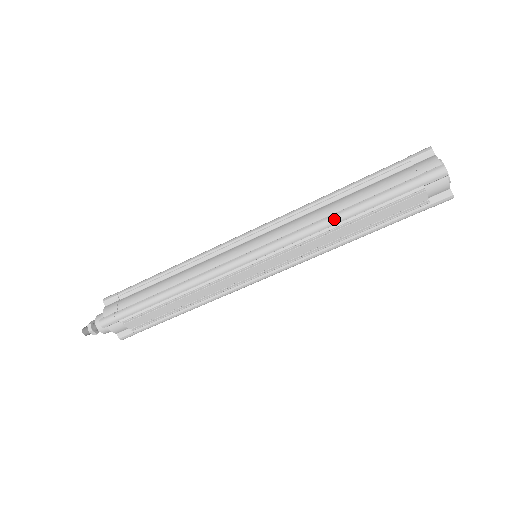
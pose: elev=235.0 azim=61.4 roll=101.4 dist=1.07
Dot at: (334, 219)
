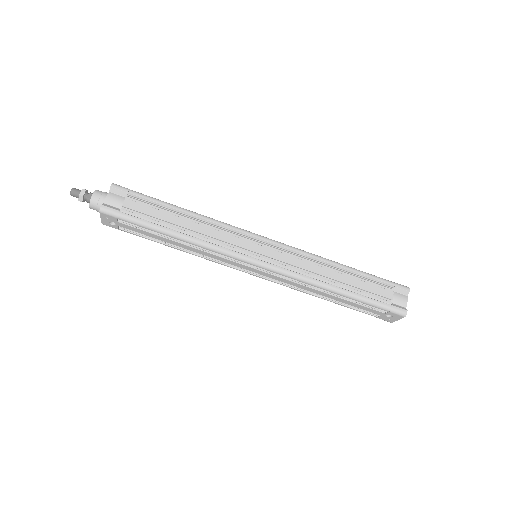
Dot at: (333, 261)
